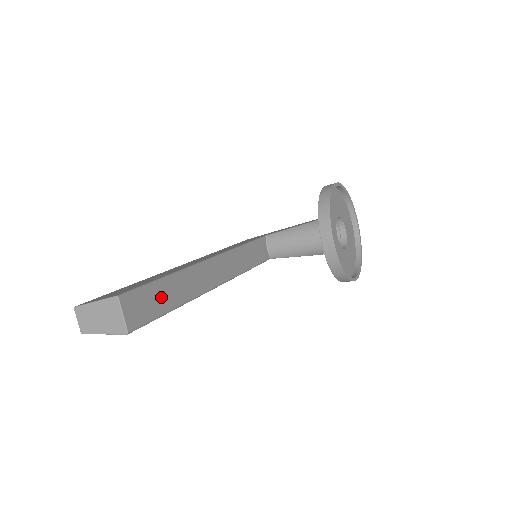
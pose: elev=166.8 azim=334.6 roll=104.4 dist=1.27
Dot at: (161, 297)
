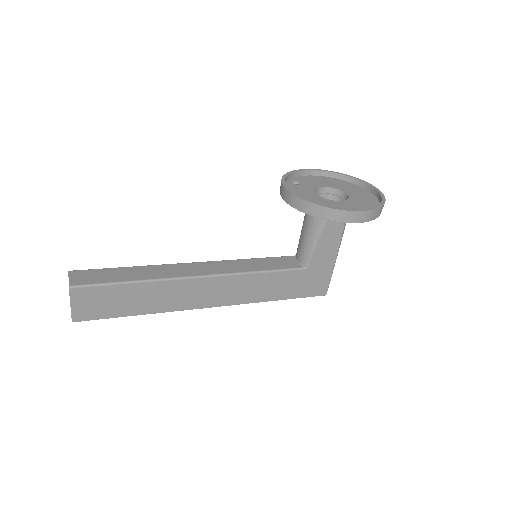
Dot at: (115, 275)
